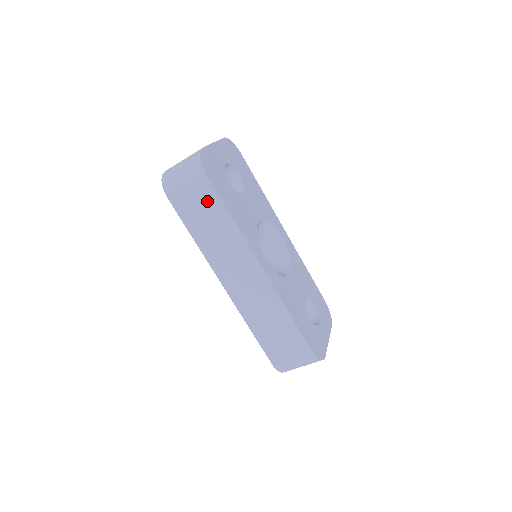
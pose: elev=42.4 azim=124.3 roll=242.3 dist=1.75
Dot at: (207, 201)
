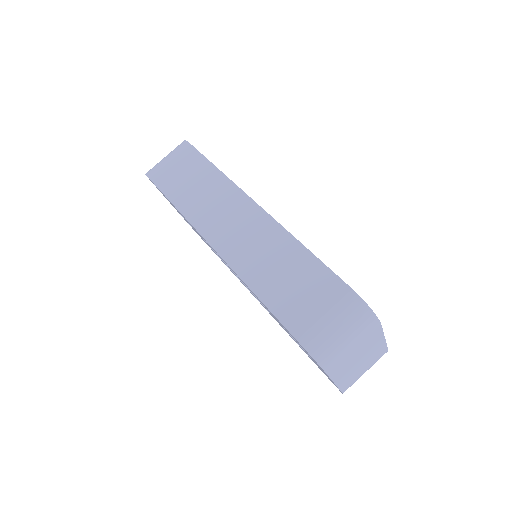
Dot at: (190, 164)
